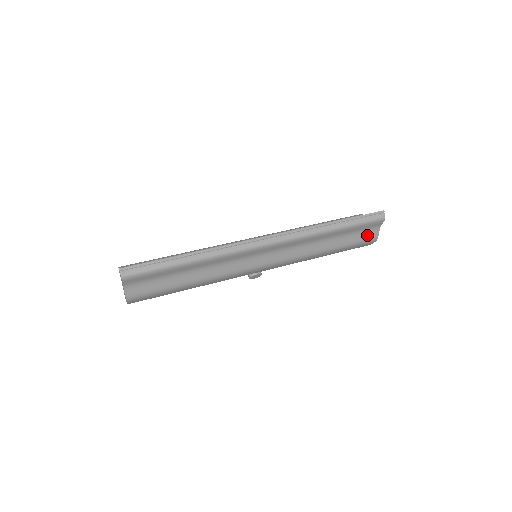
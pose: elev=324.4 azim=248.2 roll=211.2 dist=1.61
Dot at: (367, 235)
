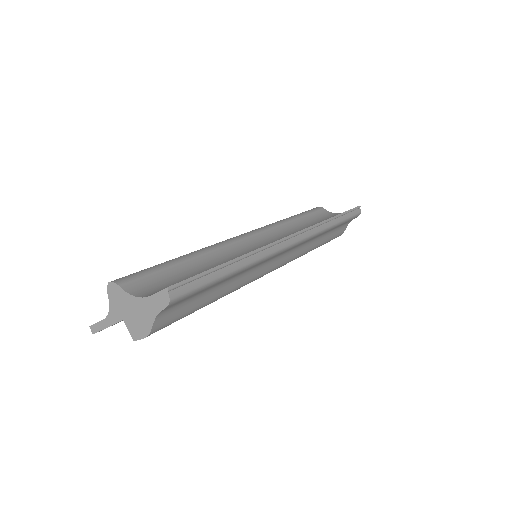
Dot at: (340, 230)
